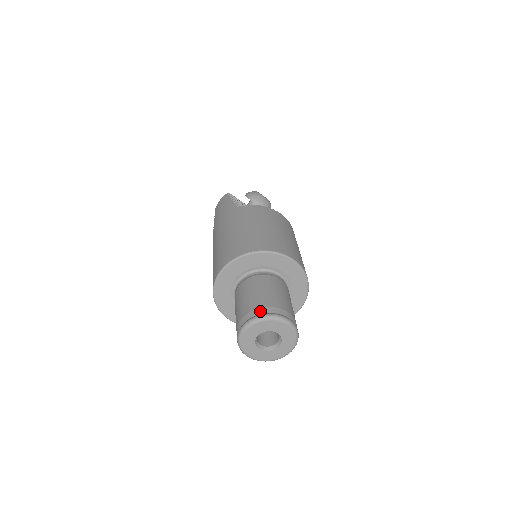
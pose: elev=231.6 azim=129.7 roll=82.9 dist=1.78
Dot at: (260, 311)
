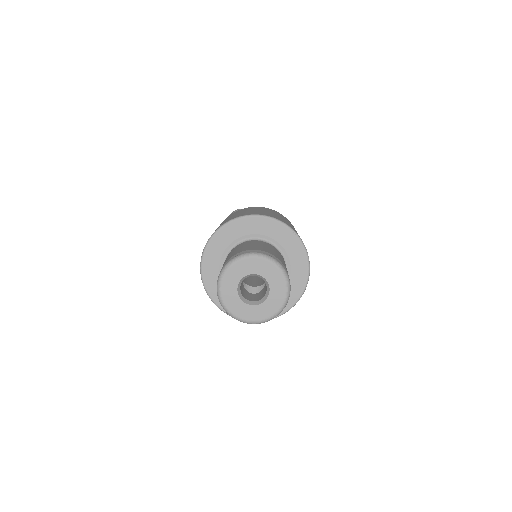
Dot at: occluded
